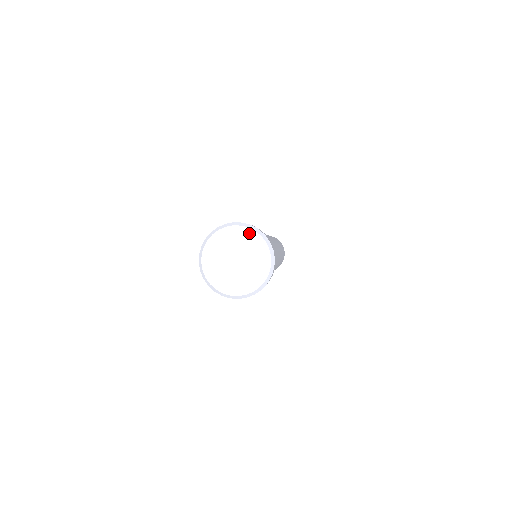
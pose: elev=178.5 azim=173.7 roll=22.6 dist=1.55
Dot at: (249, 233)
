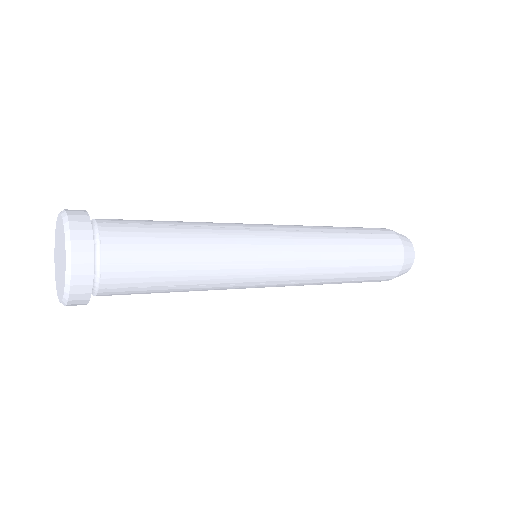
Dot at: (58, 222)
